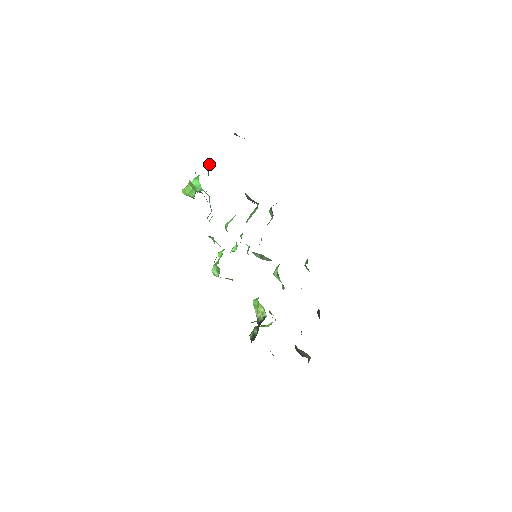
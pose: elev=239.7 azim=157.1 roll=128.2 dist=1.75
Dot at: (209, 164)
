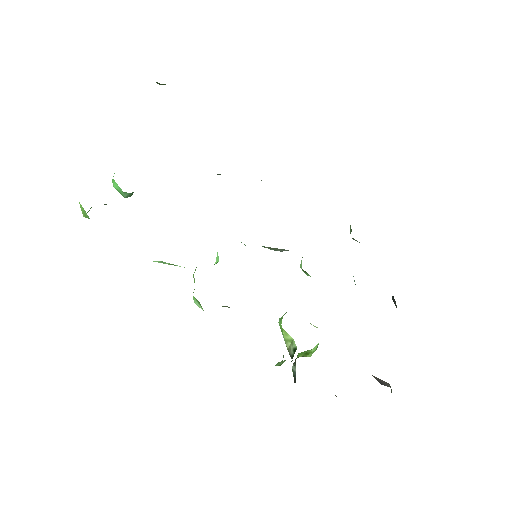
Dot at: occluded
